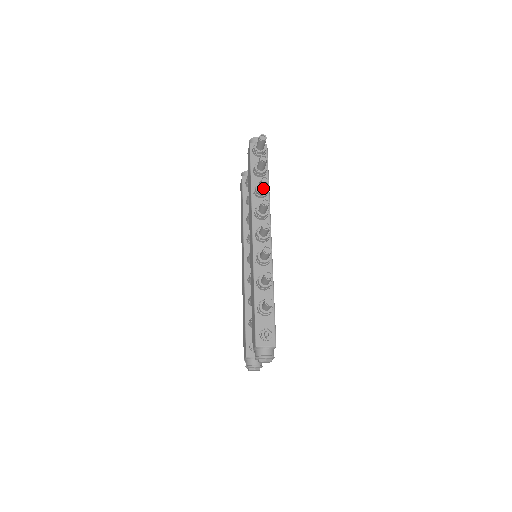
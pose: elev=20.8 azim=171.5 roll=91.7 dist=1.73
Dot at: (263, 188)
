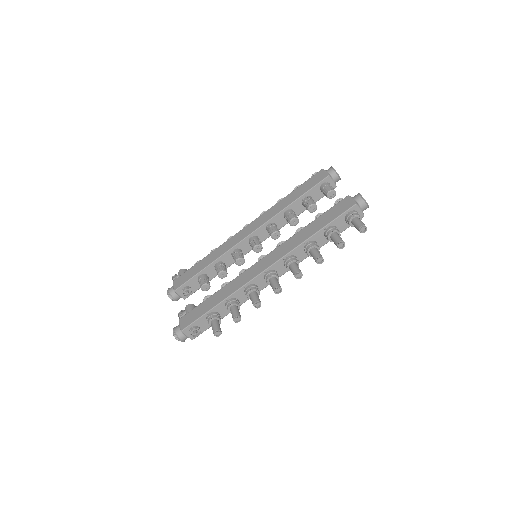
Dot at: (313, 257)
